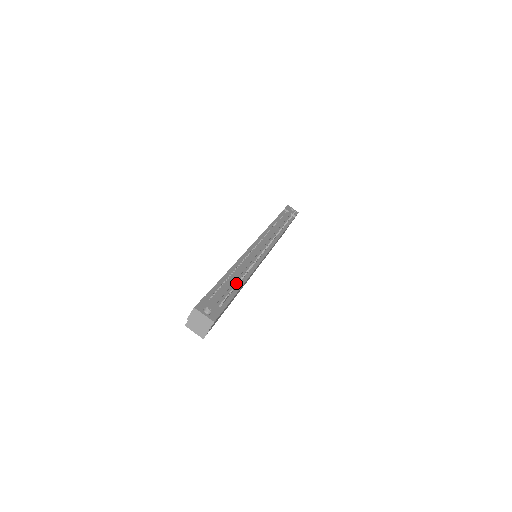
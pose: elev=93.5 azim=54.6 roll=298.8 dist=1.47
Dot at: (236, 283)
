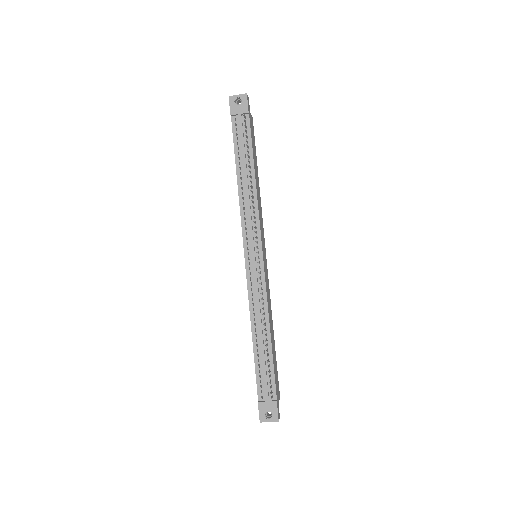
Dot at: occluded
